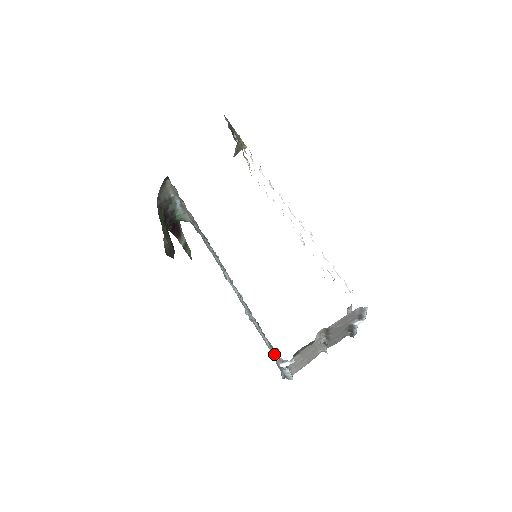
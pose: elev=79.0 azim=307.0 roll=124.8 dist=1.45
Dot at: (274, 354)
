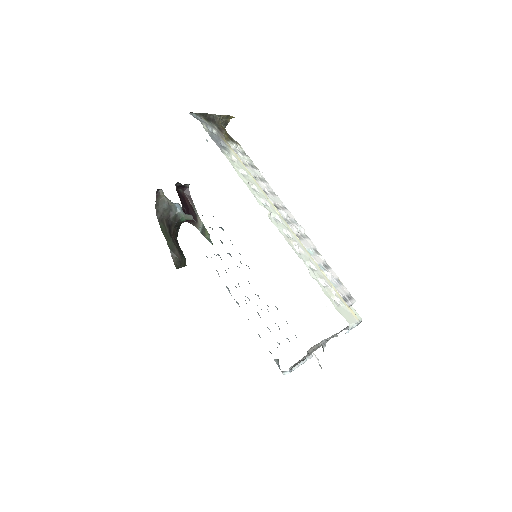
Dot at: occluded
